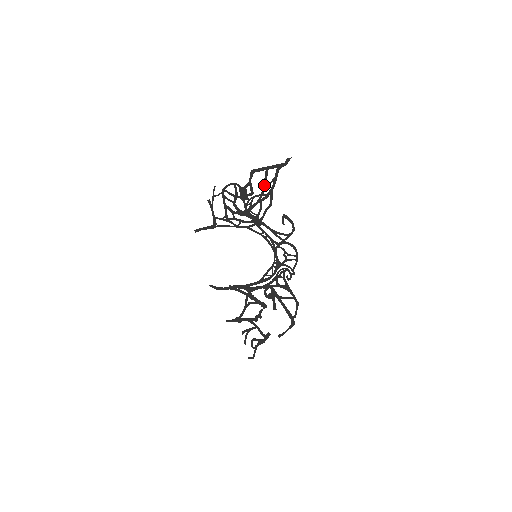
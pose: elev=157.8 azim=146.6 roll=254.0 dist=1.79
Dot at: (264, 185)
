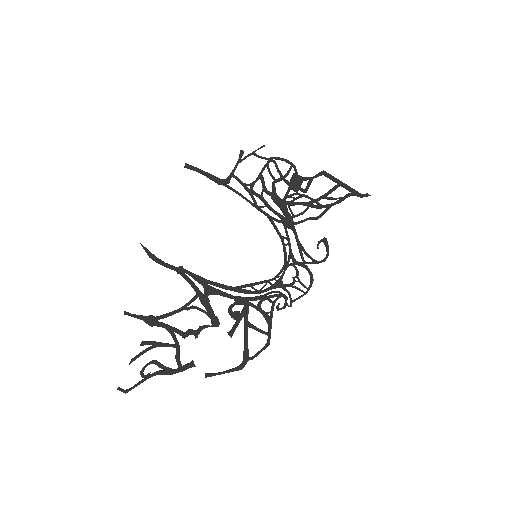
Dot at: (326, 195)
